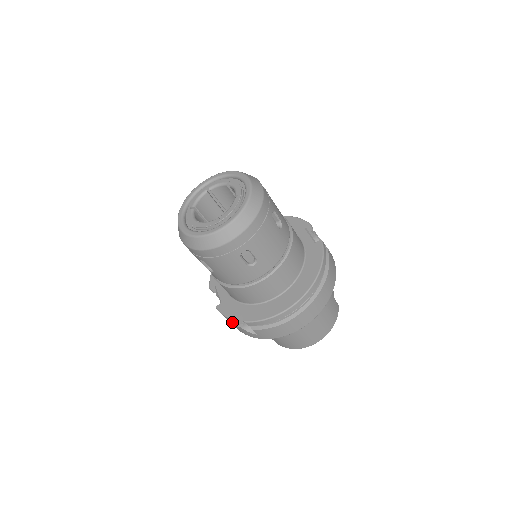
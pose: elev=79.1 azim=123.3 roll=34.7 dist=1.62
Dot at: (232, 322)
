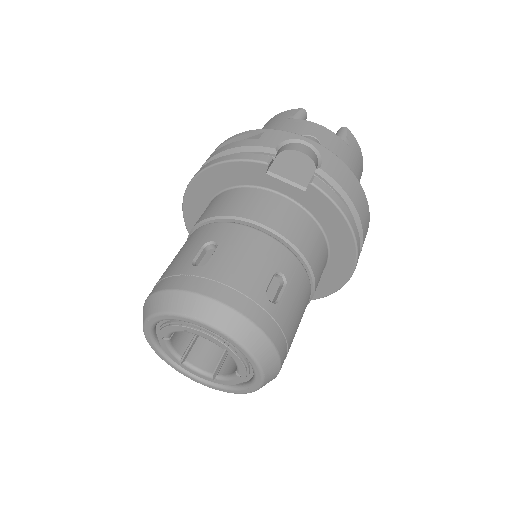
Dot at: occluded
